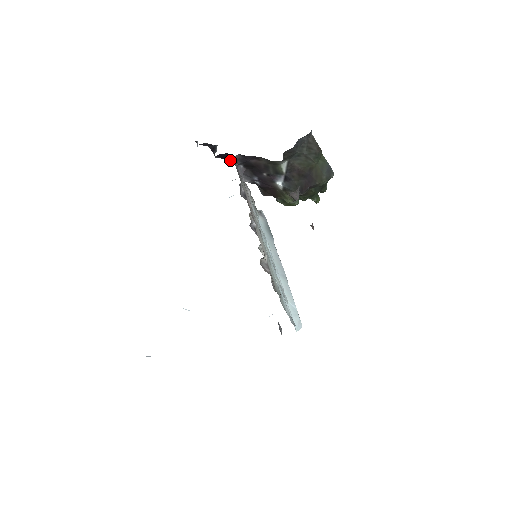
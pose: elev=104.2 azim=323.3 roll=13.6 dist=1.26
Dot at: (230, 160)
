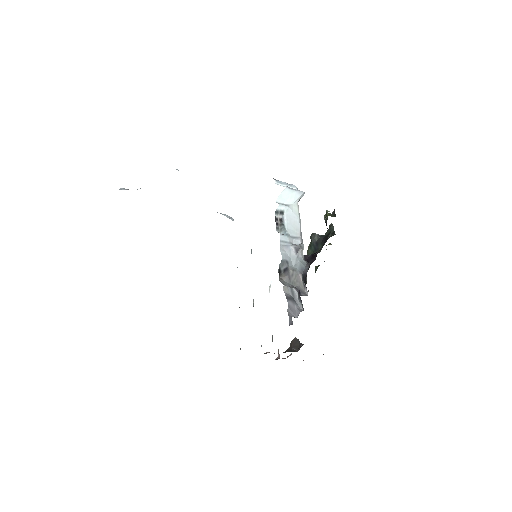
Dot at: occluded
